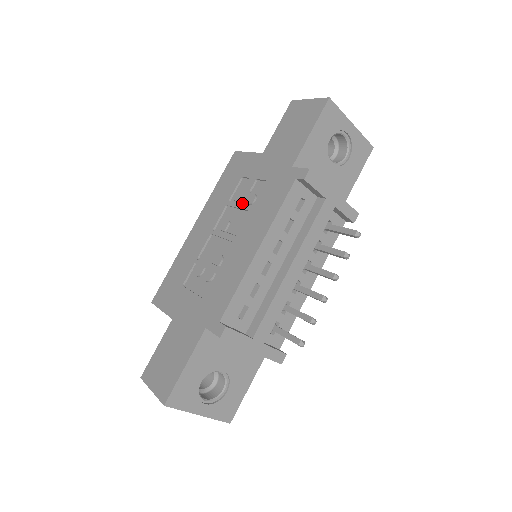
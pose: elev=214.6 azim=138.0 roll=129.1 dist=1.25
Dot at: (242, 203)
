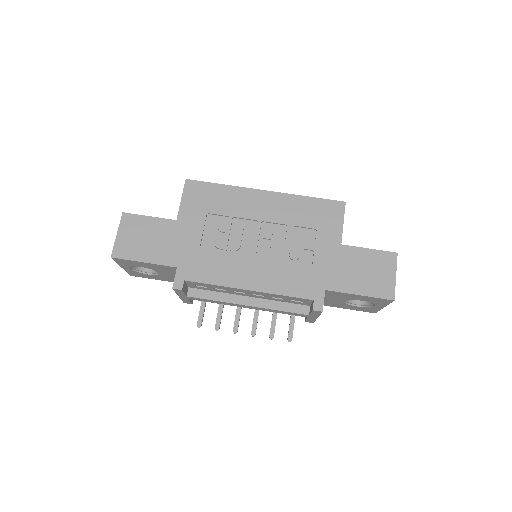
Dot at: (291, 244)
